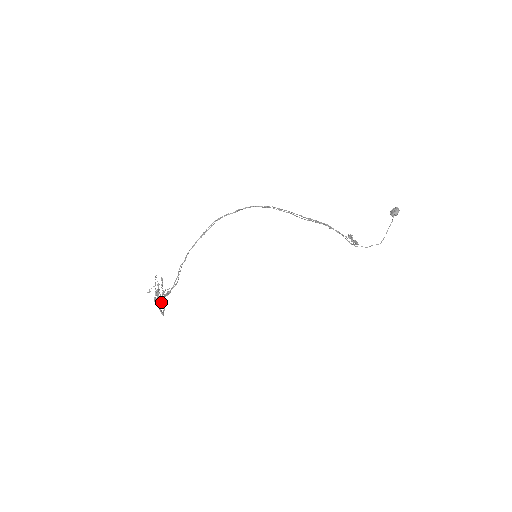
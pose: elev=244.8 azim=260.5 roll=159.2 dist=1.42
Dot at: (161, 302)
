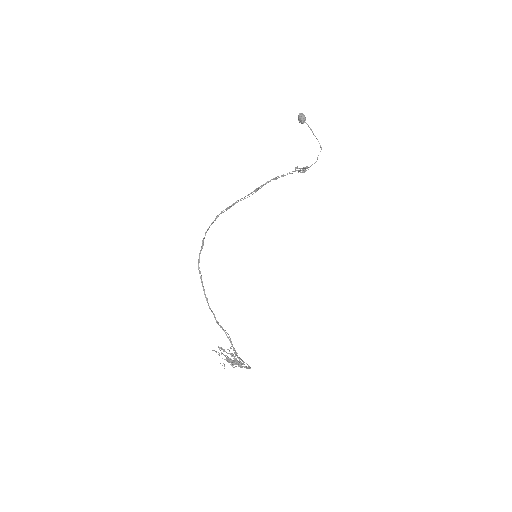
Dot at: occluded
